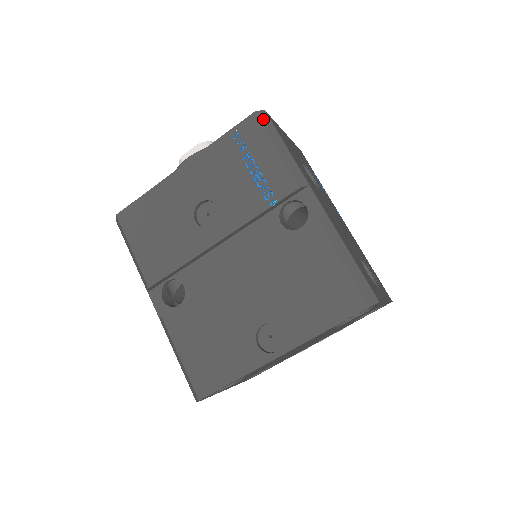
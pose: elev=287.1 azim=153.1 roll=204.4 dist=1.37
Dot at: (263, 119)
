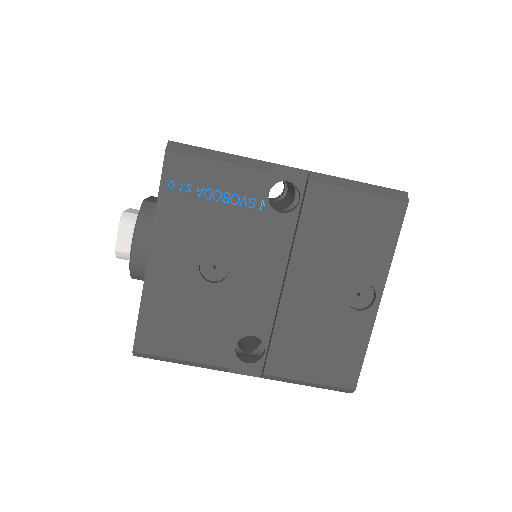
Dot at: (179, 149)
